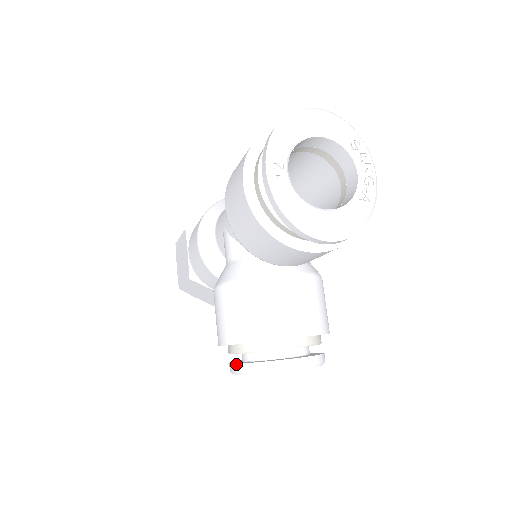
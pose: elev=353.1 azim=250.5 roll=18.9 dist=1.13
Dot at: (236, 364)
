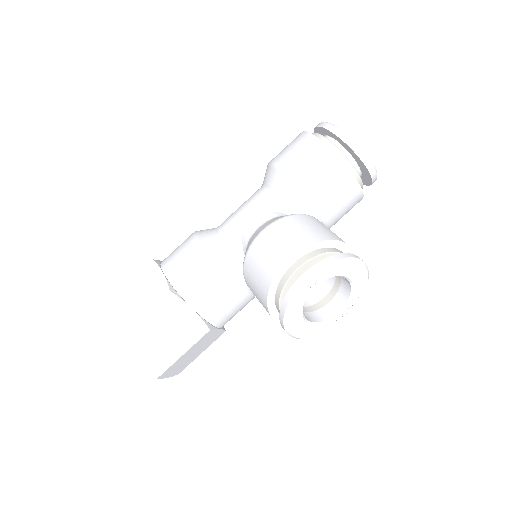
Dot at: (314, 265)
